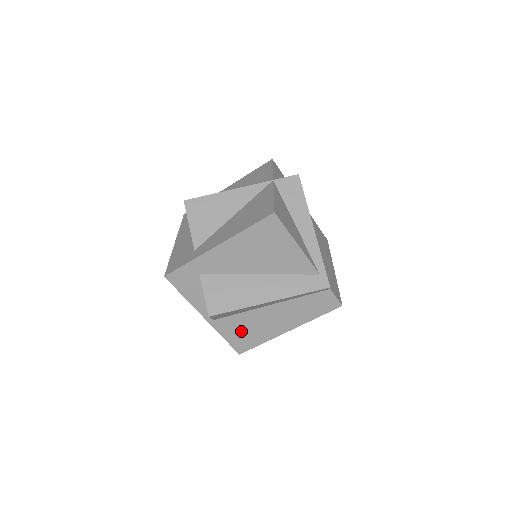
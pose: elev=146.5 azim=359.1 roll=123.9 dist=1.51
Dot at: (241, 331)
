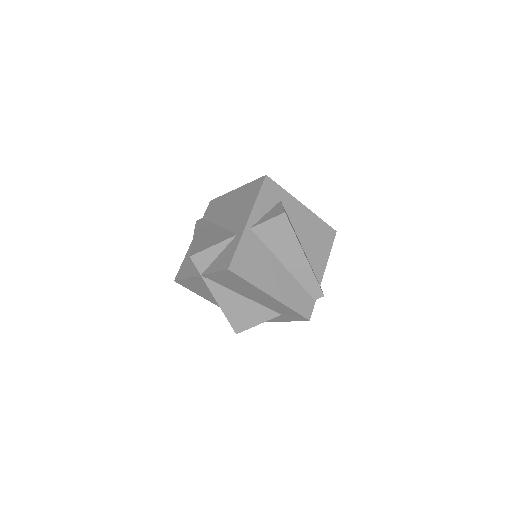
Dot at: (252, 257)
